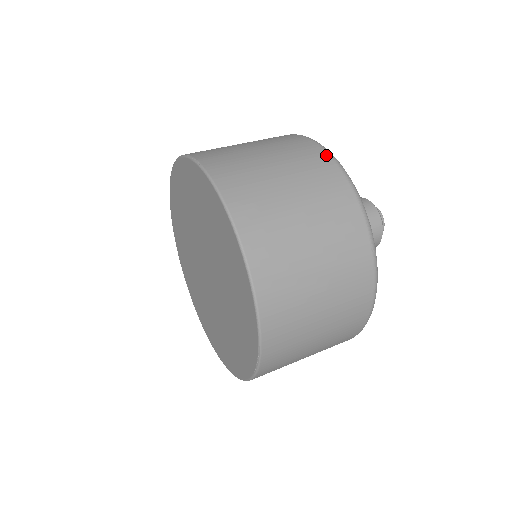
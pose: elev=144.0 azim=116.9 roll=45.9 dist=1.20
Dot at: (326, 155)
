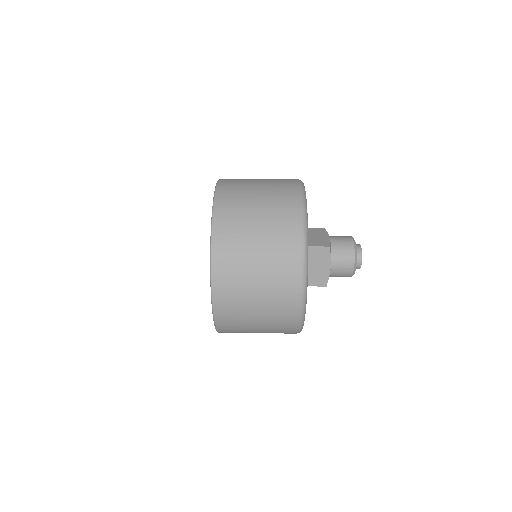
Dot at: occluded
